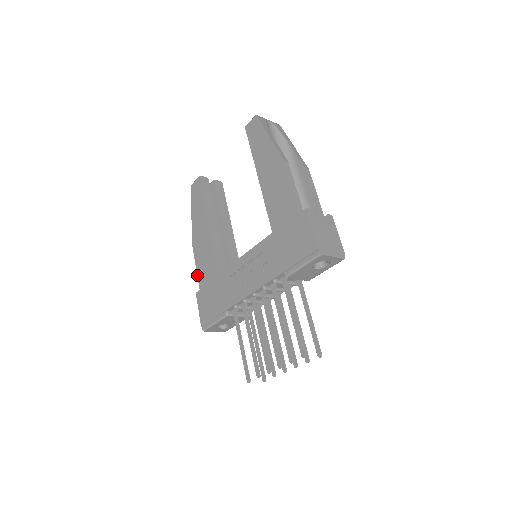
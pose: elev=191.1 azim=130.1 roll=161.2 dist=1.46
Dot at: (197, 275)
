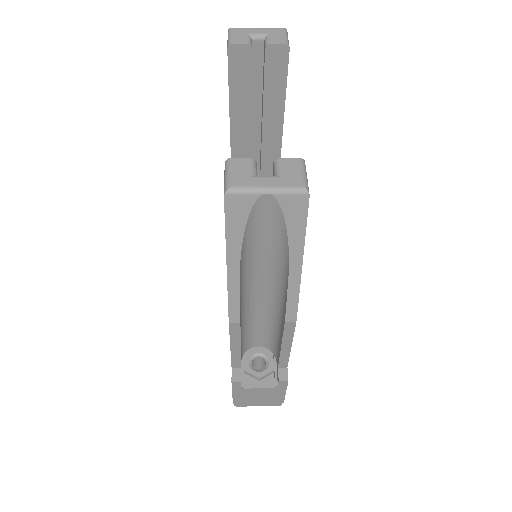
Dot at: occluded
